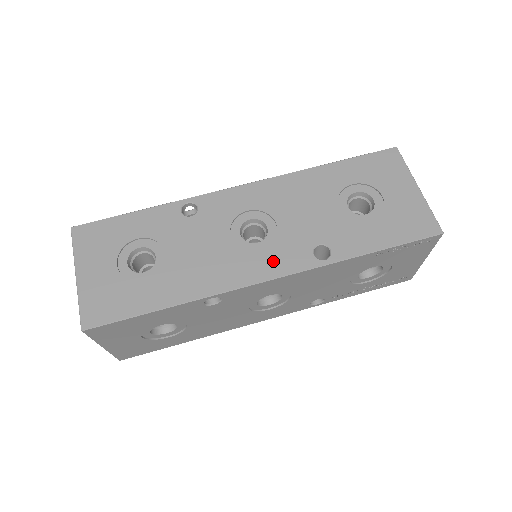
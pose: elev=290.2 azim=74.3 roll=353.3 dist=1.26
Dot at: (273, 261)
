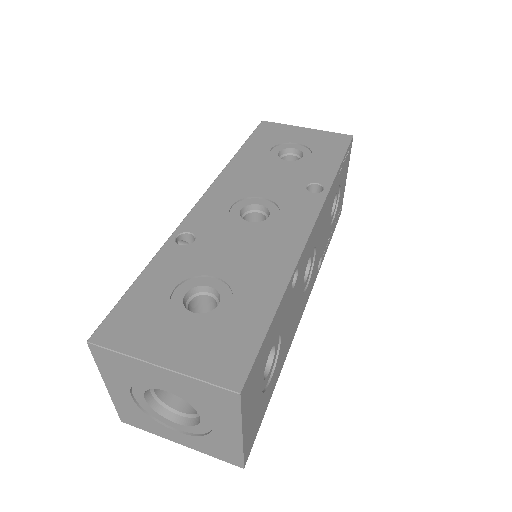
Dot at: (297, 215)
